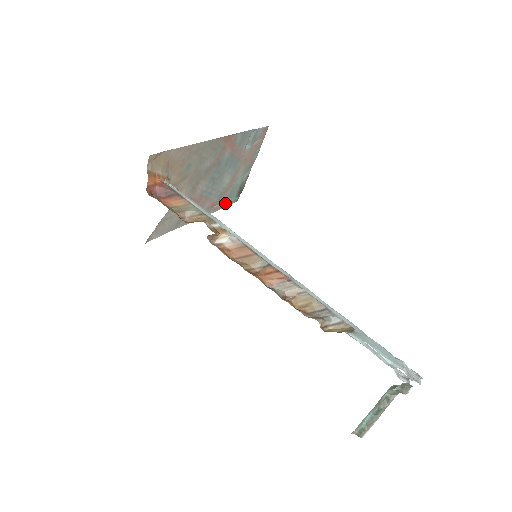
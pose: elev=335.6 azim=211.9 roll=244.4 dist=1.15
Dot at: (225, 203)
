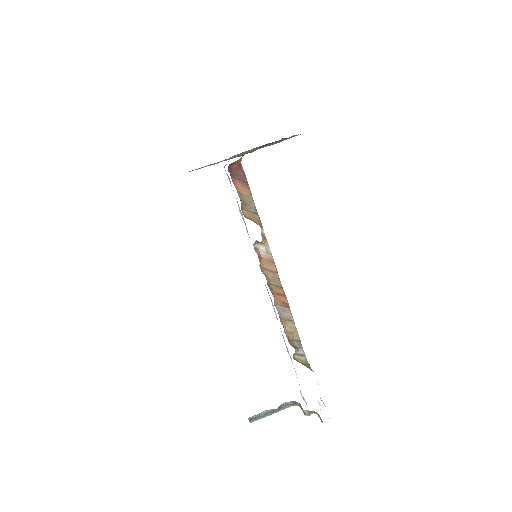
Dot at: occluded
